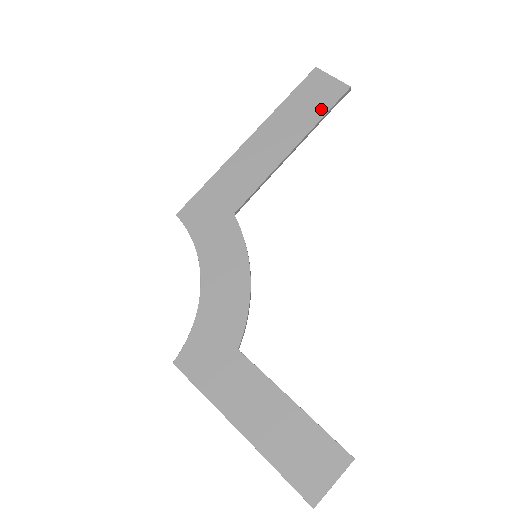
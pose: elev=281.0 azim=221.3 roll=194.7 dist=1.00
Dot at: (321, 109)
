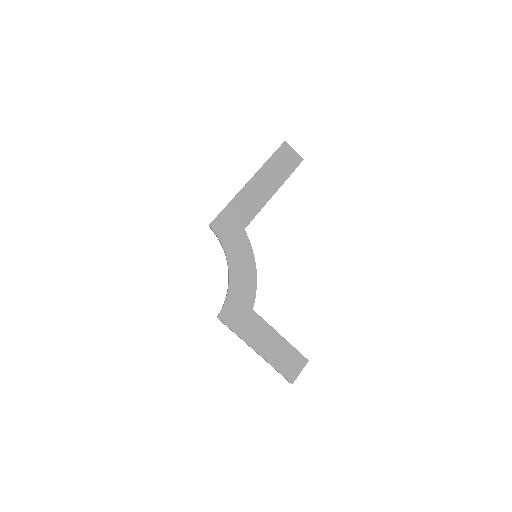
Dot at: (289, 170)
